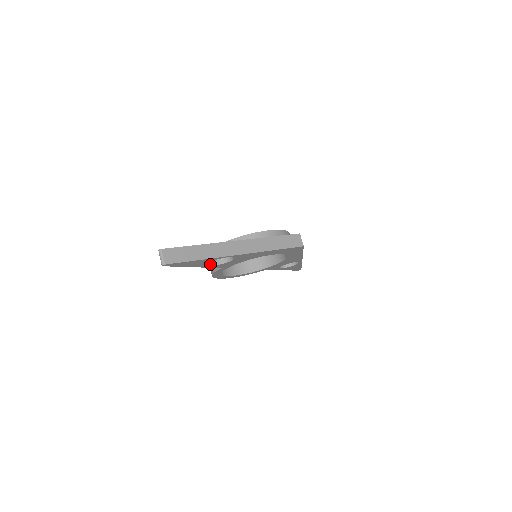
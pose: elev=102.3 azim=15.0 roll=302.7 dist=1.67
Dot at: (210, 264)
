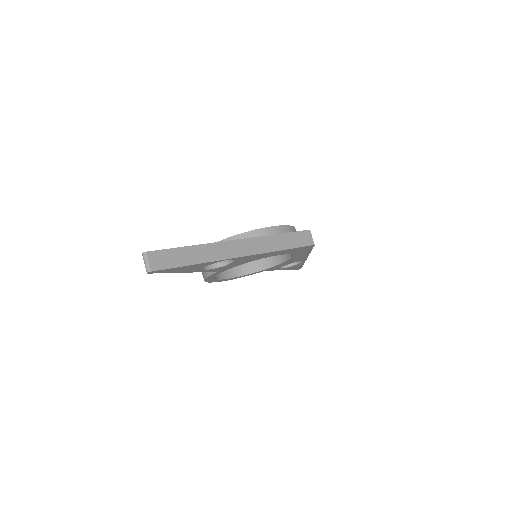
Dot at: (204, 268)
